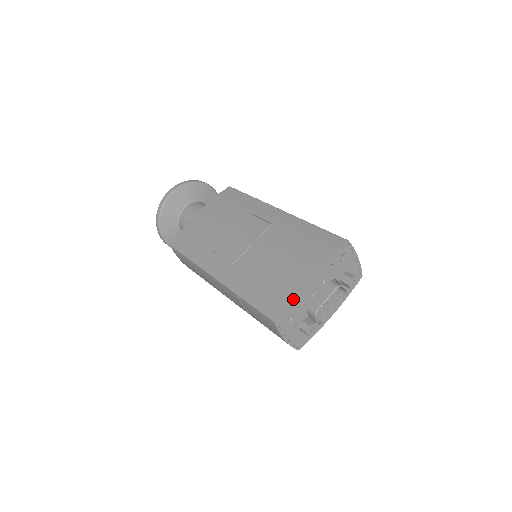
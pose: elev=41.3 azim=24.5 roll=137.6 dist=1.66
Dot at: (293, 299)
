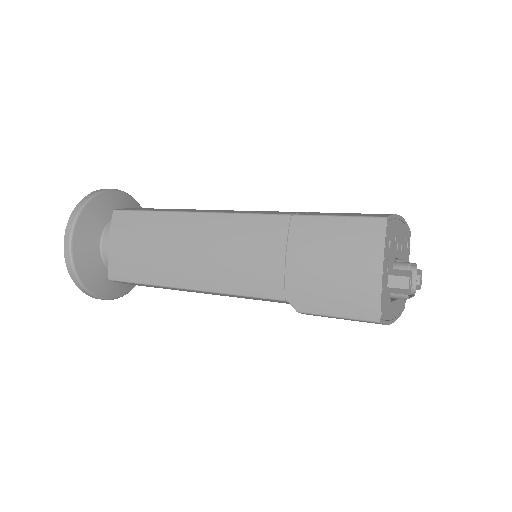
Dot at: (394, 218)
